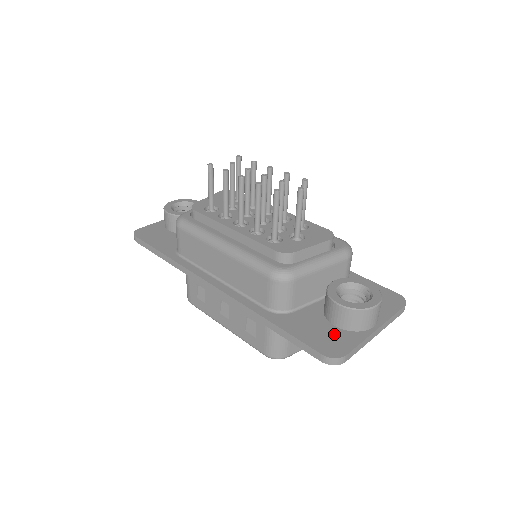
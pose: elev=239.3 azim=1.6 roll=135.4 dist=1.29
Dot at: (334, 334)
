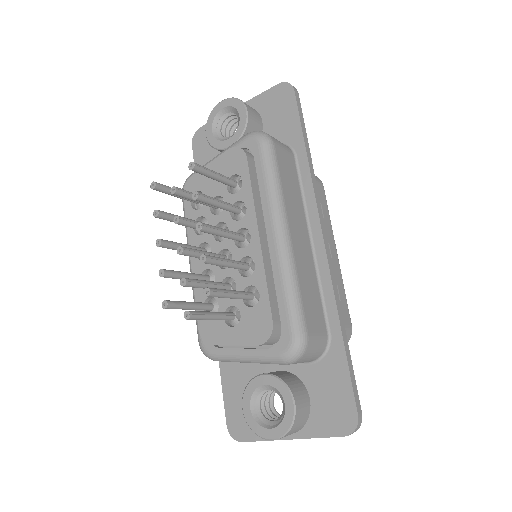
Dot at: occluded
